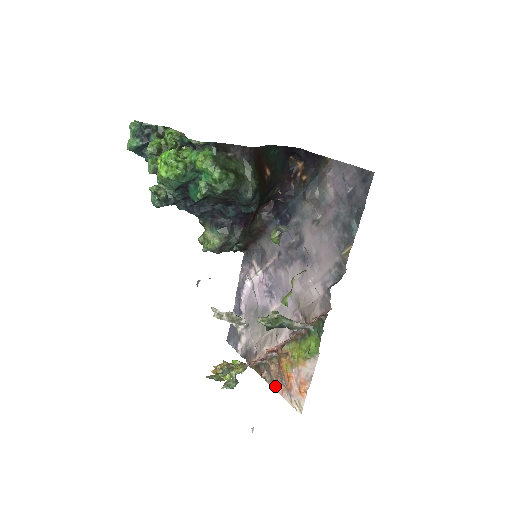
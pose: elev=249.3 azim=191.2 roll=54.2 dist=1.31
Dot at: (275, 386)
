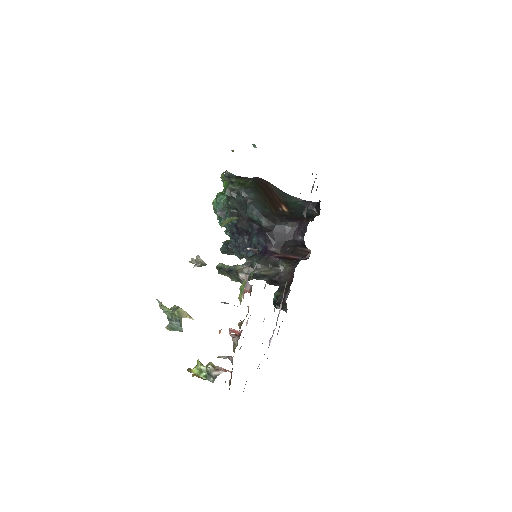
Dot at: occluded
